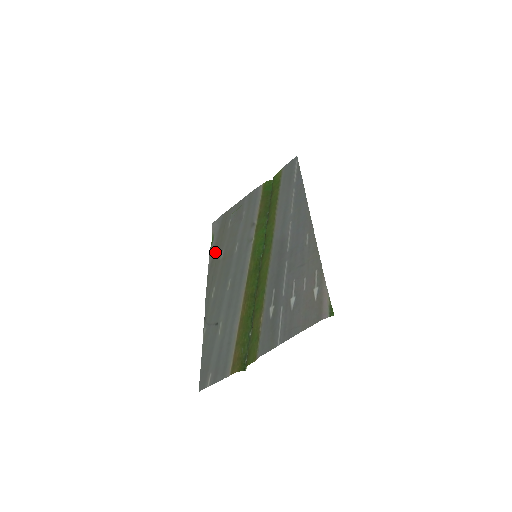
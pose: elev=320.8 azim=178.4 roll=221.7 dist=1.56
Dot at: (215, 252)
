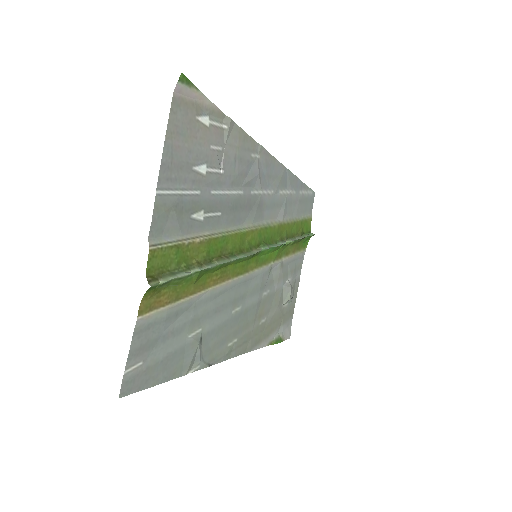
Dot at: (265, 333)
